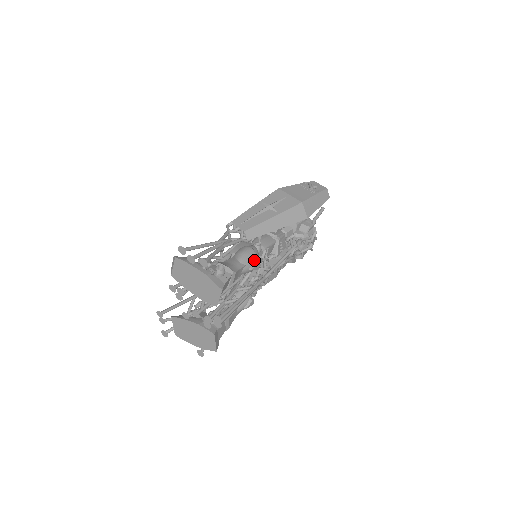
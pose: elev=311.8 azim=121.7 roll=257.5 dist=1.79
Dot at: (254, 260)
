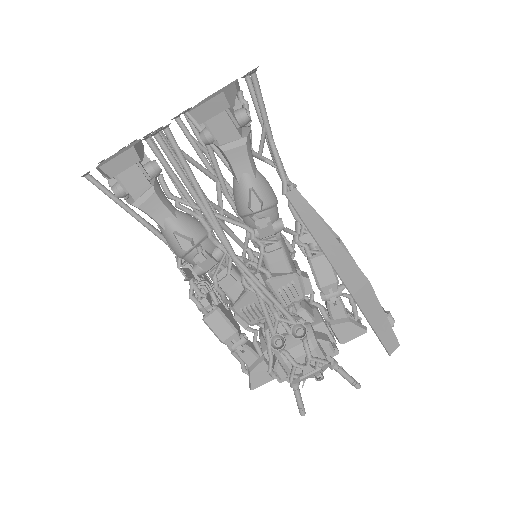
Dot at: (265, 198)
